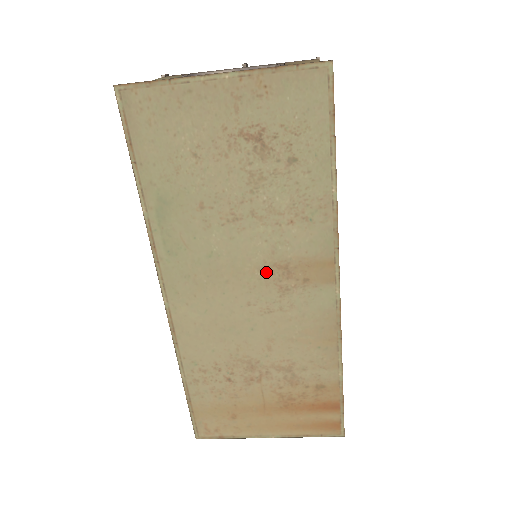
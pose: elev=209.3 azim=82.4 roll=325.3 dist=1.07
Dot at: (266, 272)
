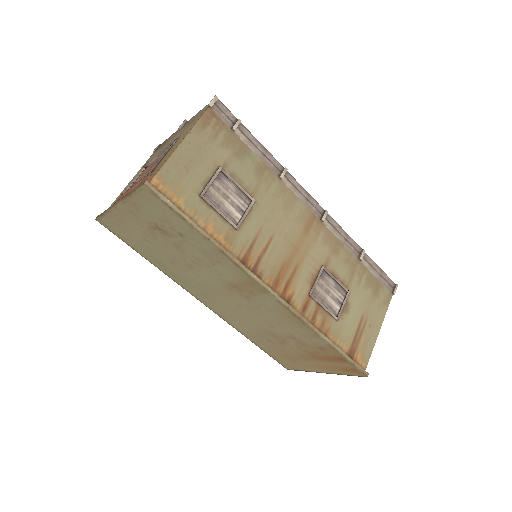
Dot at: (229, 289)
